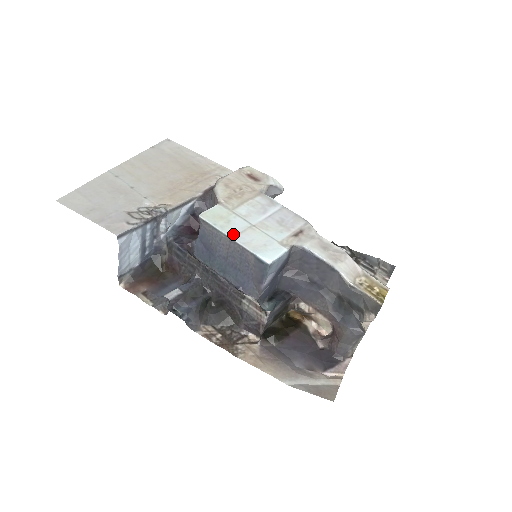
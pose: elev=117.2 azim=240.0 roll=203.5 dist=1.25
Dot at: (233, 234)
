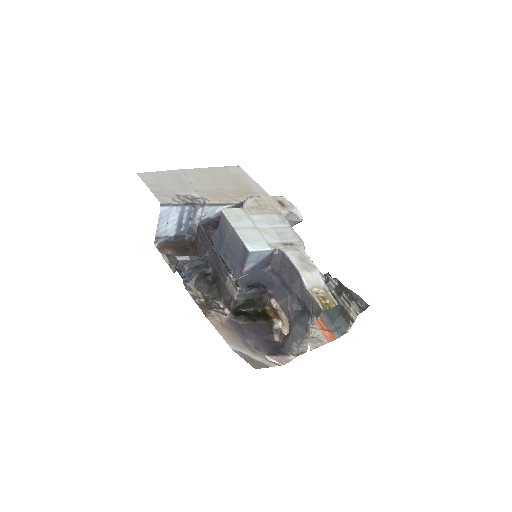
Dot at: (237, 227)
